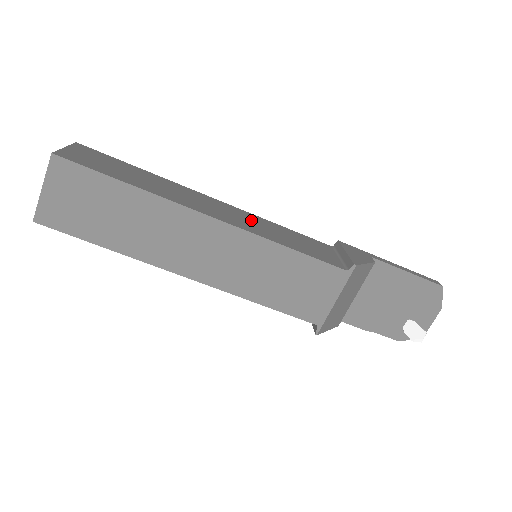
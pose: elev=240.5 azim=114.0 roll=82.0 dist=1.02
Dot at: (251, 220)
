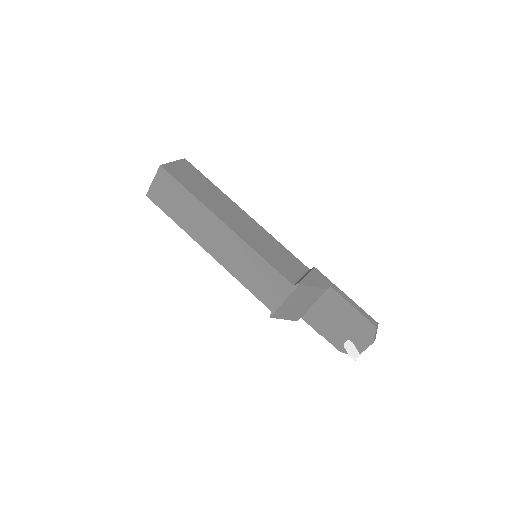
Dot at: (257, 234)
